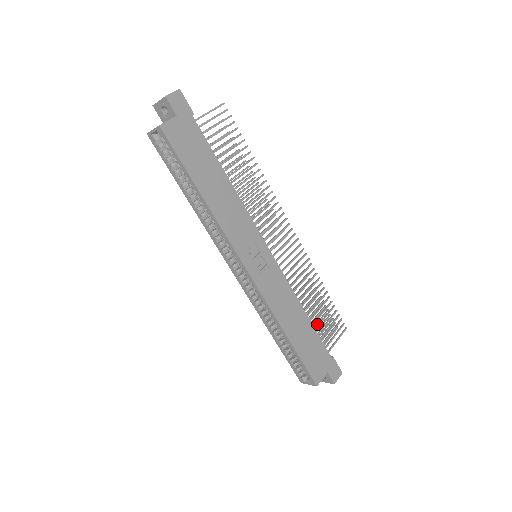
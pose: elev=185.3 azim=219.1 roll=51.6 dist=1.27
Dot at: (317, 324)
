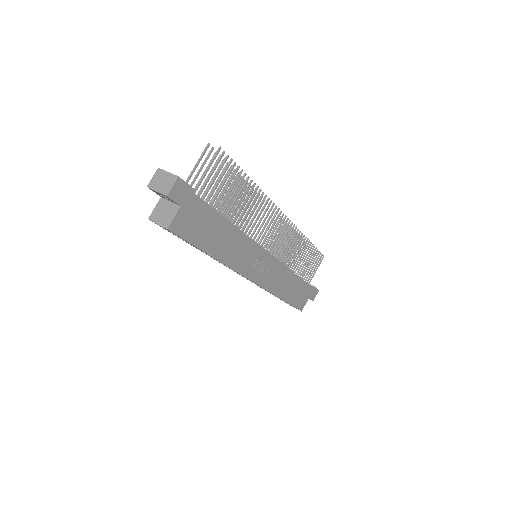
Dot at: occluded
